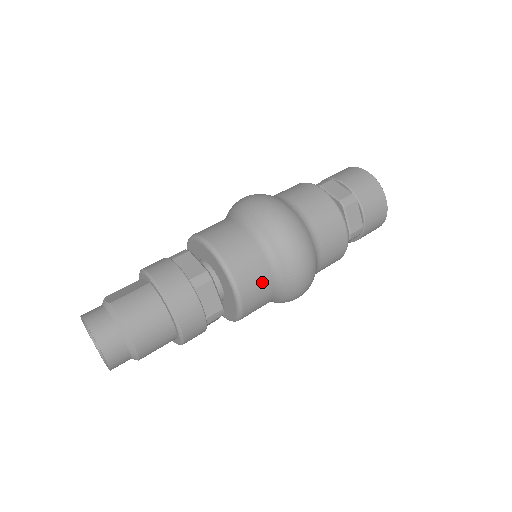
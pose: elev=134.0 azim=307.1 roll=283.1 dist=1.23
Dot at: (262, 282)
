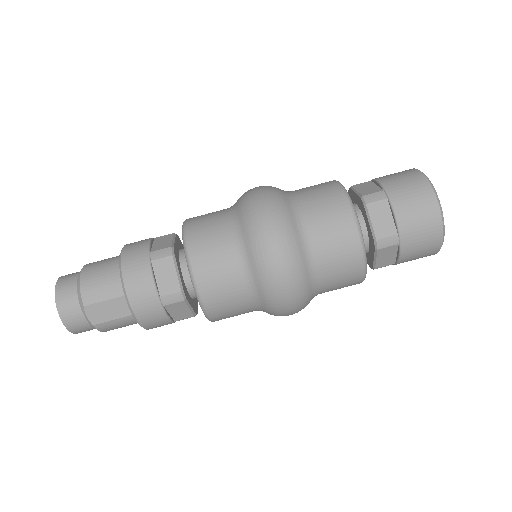
Dot at: occluded
